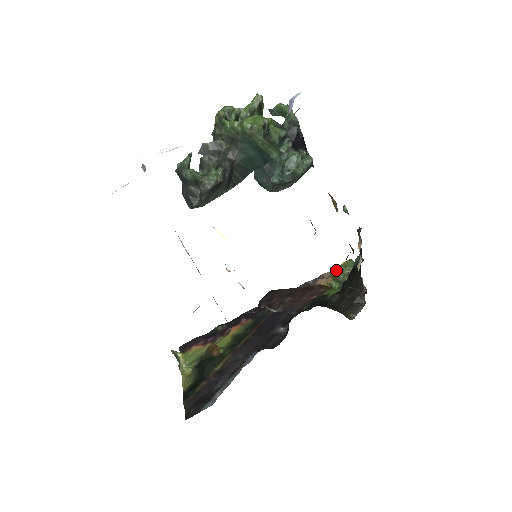
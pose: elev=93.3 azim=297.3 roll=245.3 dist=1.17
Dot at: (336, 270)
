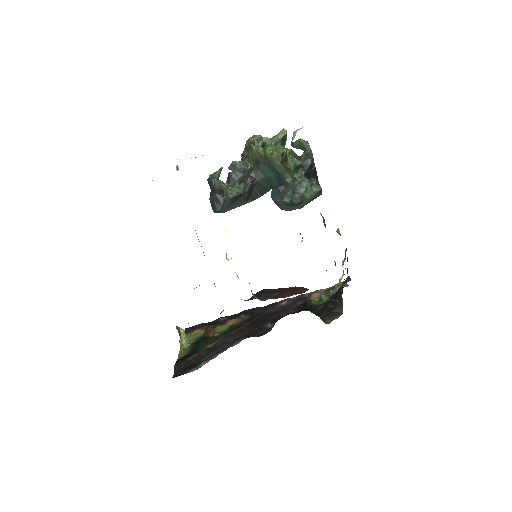
Dot at: (330, 288)
